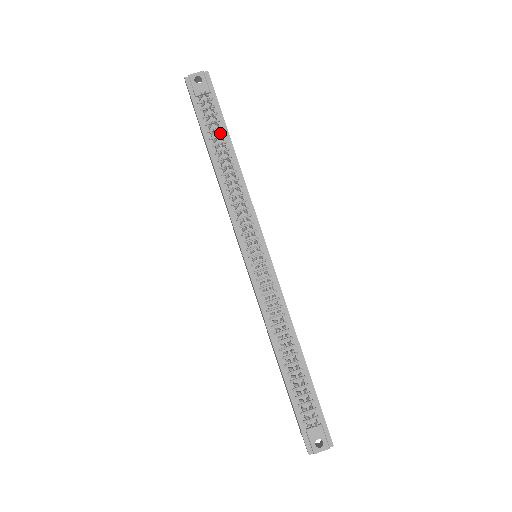
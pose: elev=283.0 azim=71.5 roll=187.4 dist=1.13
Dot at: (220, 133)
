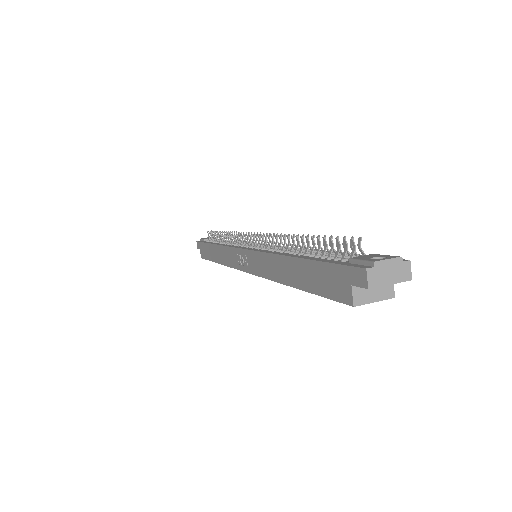
Dot at: occluded
